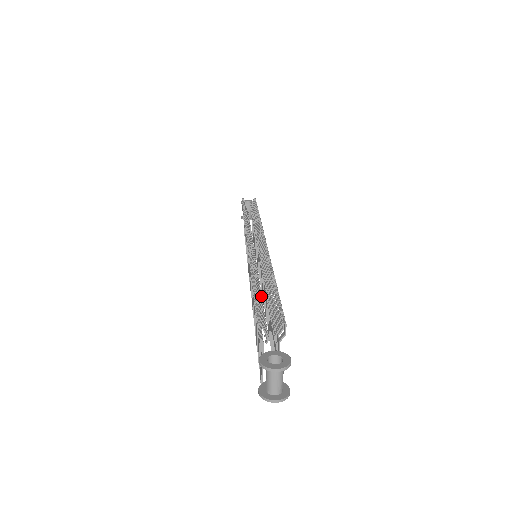
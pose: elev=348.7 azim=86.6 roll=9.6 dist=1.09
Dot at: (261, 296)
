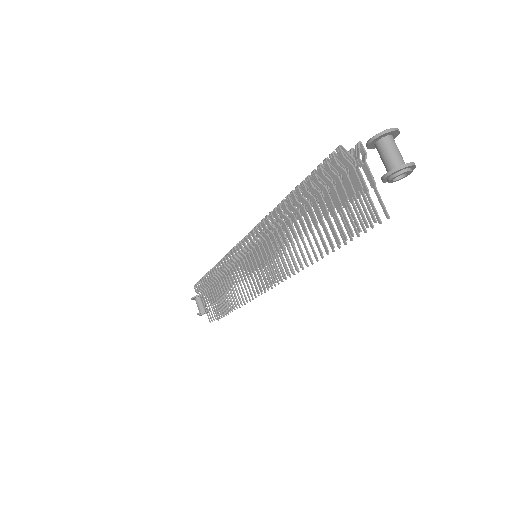
Dot at: occluded
